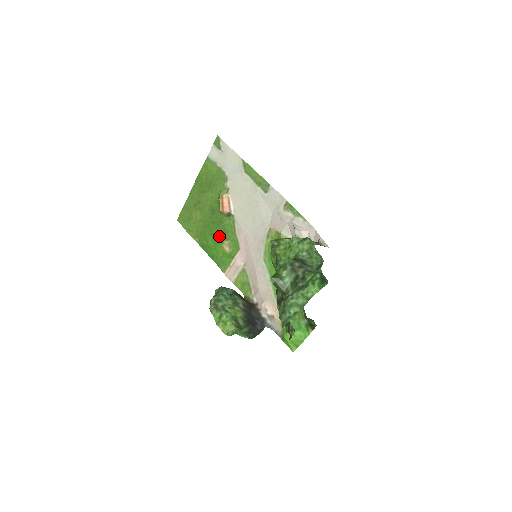
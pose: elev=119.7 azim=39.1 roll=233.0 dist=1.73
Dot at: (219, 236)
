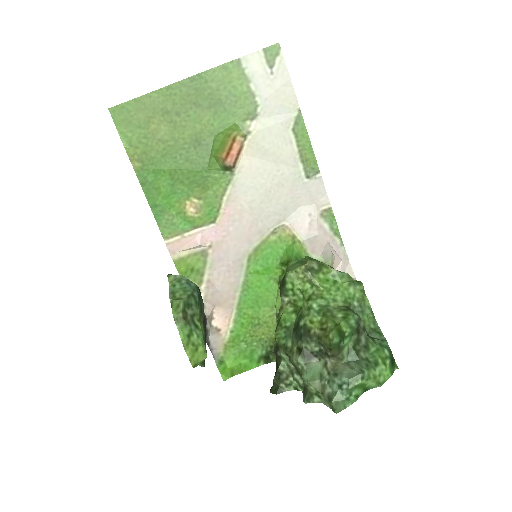
Dot at: (187, 185)
